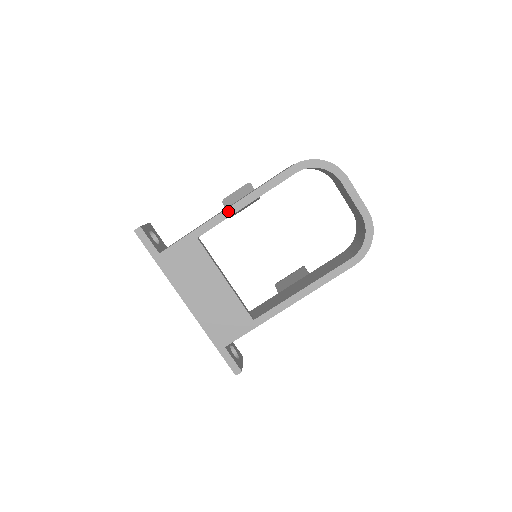
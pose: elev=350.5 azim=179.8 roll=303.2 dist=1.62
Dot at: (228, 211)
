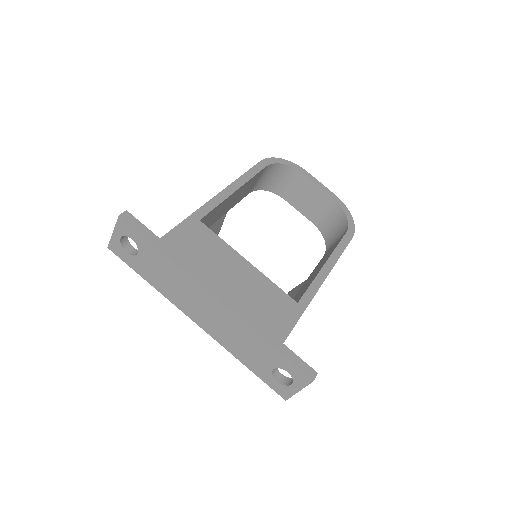
Dot at: (221, 195)
